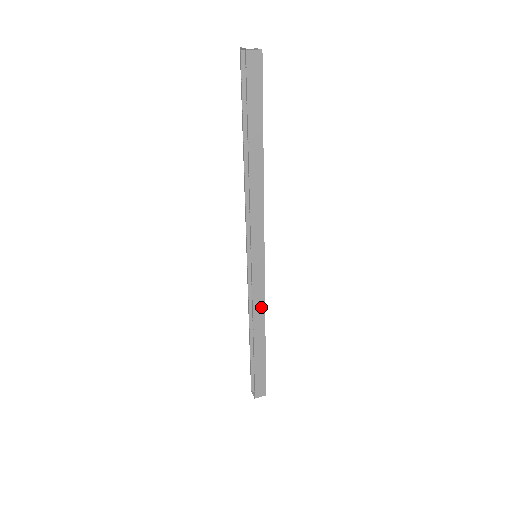
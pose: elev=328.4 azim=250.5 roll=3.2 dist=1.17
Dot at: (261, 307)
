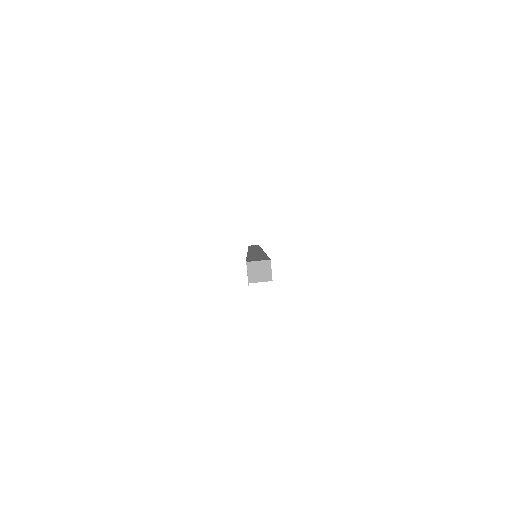
Dot at: occluded
